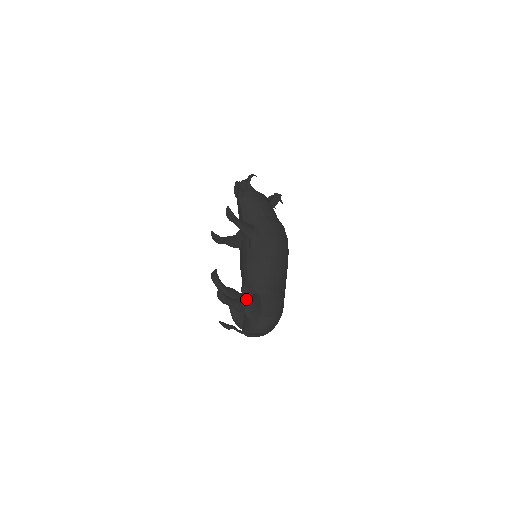
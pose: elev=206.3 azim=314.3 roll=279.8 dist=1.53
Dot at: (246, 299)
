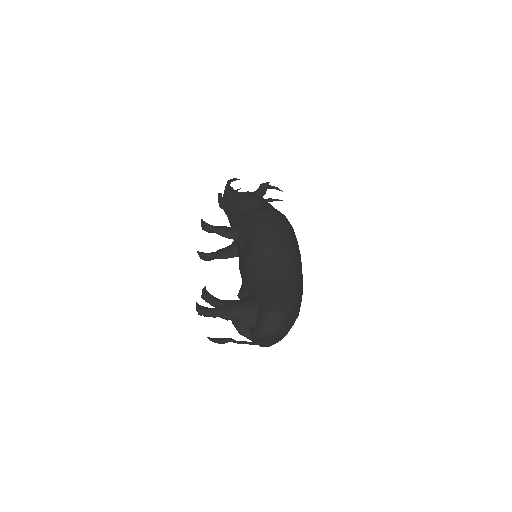
Dot at: (235, 303)
